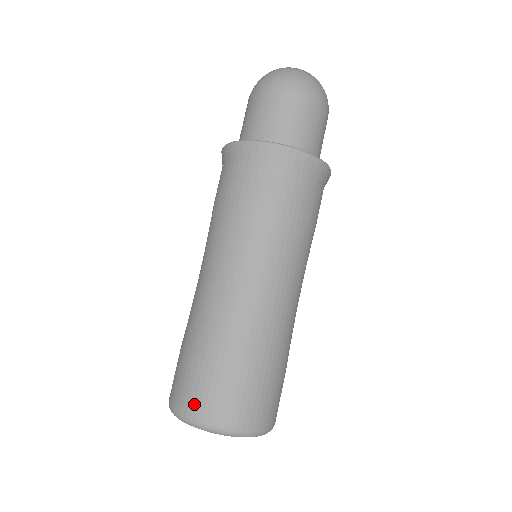
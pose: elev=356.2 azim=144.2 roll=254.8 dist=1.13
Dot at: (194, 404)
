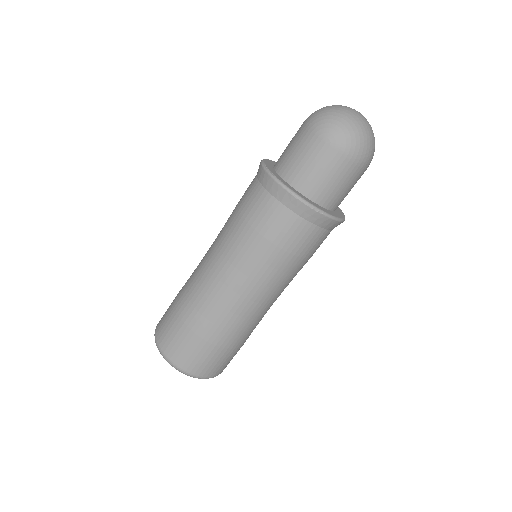
Dot at: (160, 320)
